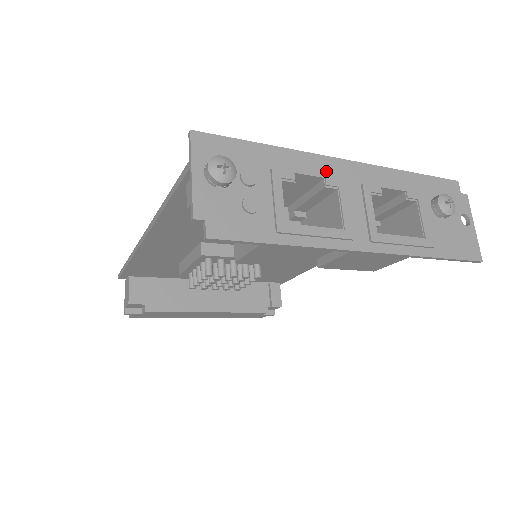
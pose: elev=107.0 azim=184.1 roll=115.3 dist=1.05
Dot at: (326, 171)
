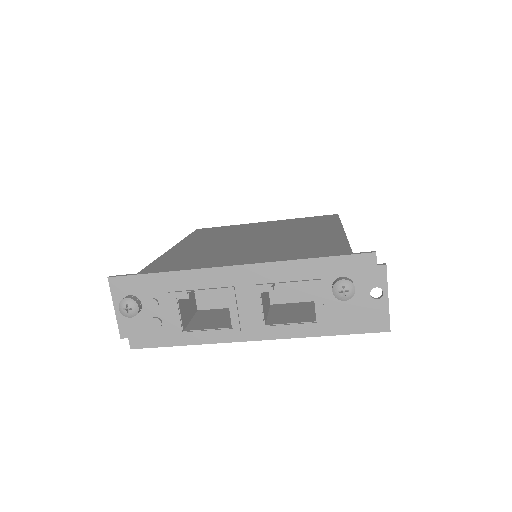
Dot at: (217, 281)
